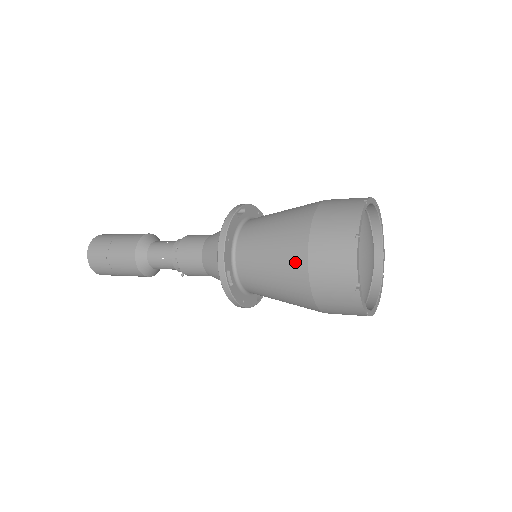
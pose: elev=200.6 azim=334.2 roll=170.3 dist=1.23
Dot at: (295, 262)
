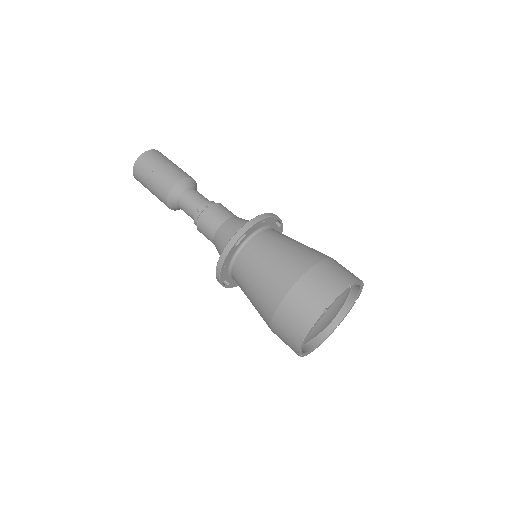
Dot at: (264, 318)
